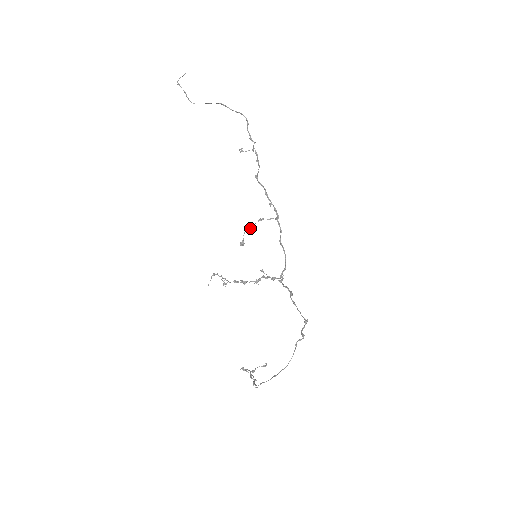
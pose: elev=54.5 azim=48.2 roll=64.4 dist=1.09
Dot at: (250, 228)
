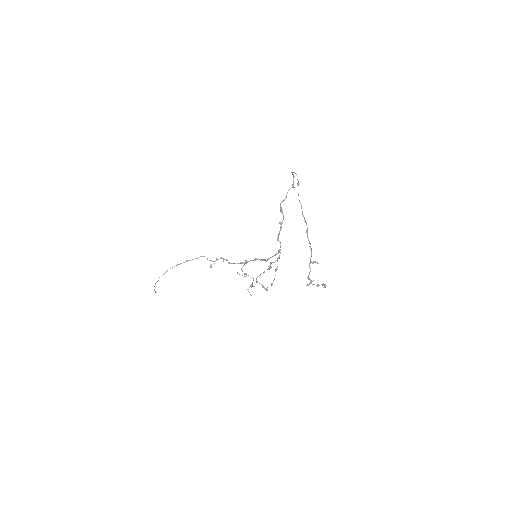
Dot at: (243, 265)
